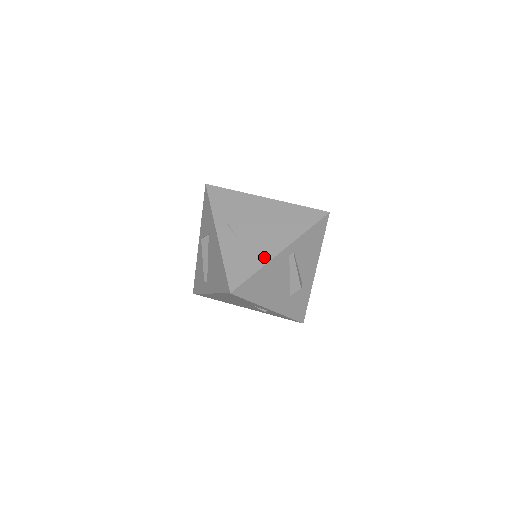
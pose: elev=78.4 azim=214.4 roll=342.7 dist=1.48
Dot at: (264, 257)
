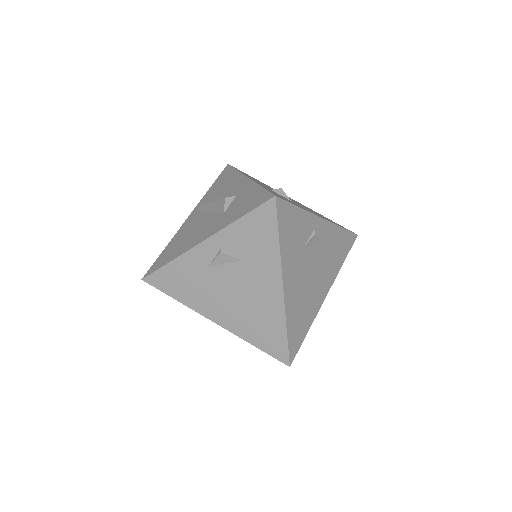
Dot at: (197, 304)
